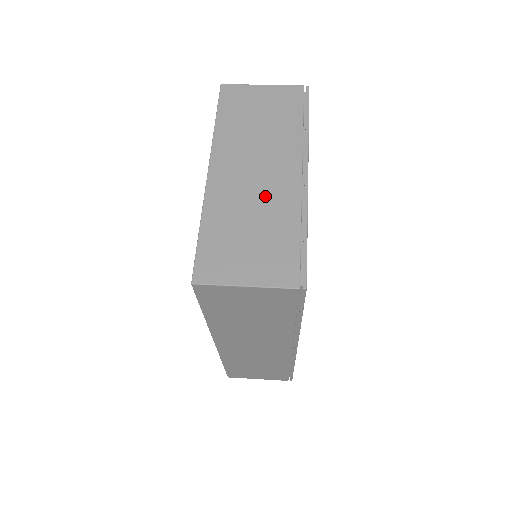
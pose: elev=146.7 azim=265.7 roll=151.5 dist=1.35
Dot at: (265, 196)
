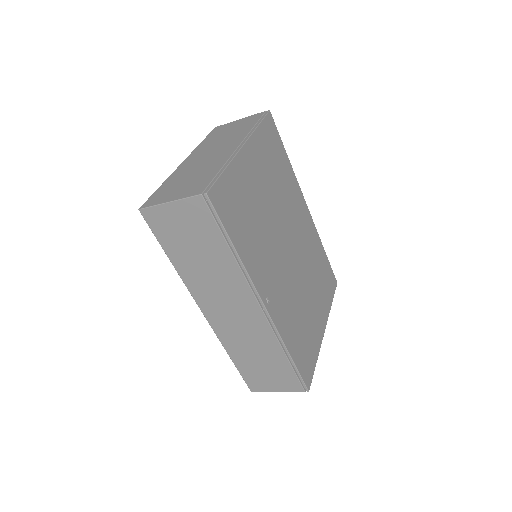
Dot at: (208, 162)
